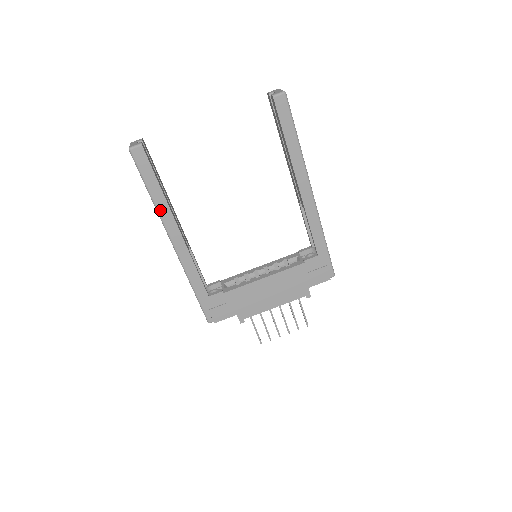
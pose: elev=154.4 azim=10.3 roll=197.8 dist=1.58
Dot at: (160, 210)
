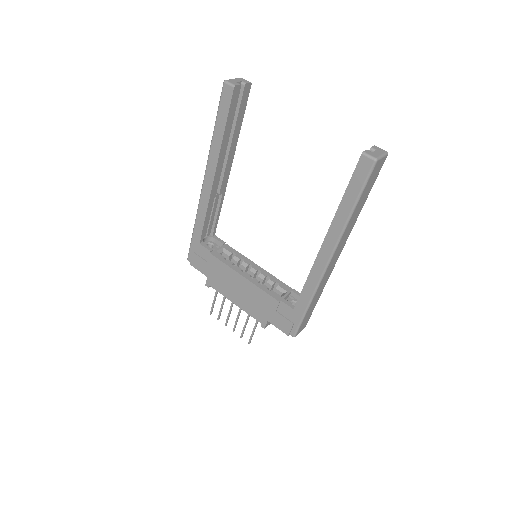
Dot at: (212, 149)
